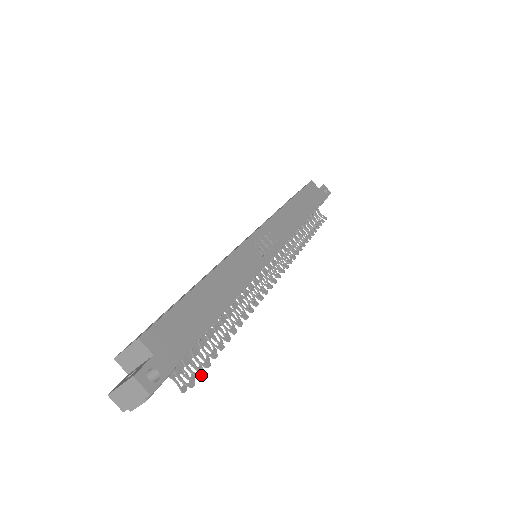
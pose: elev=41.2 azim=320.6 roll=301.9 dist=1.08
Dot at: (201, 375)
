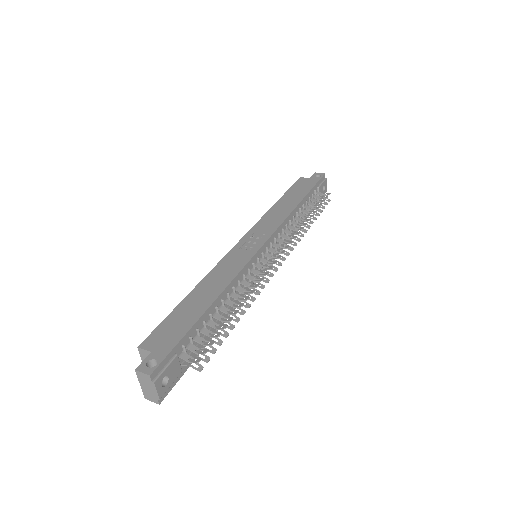
Dot at: (206, 351)
